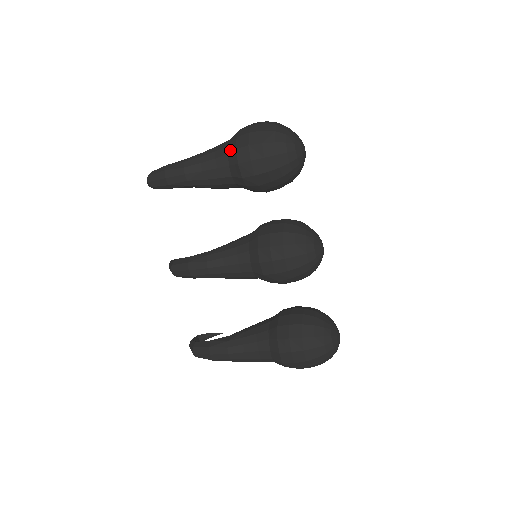
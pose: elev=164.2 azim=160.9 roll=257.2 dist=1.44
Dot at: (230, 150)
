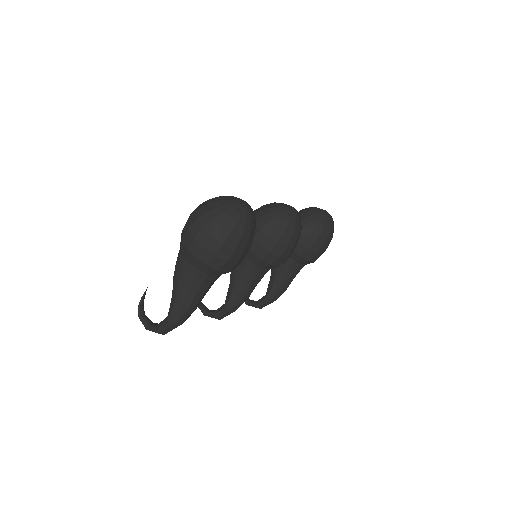
Dot at: (210, 273)
